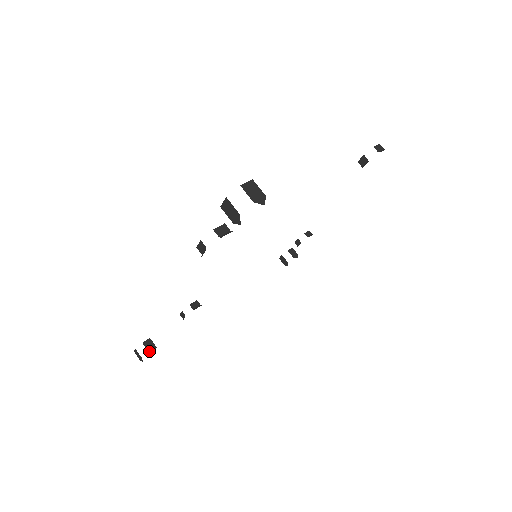
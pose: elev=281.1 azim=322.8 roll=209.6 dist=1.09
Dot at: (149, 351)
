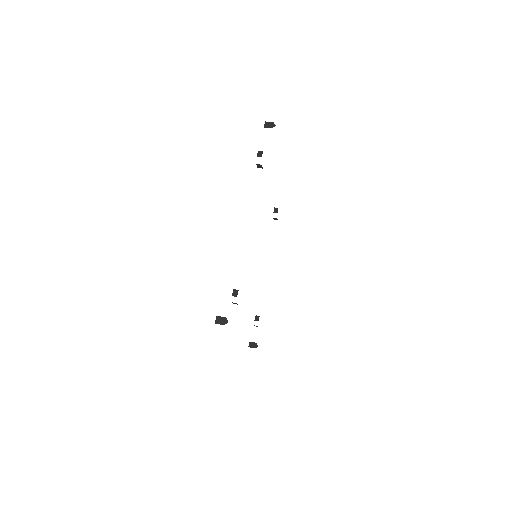
Dot at: occluded
